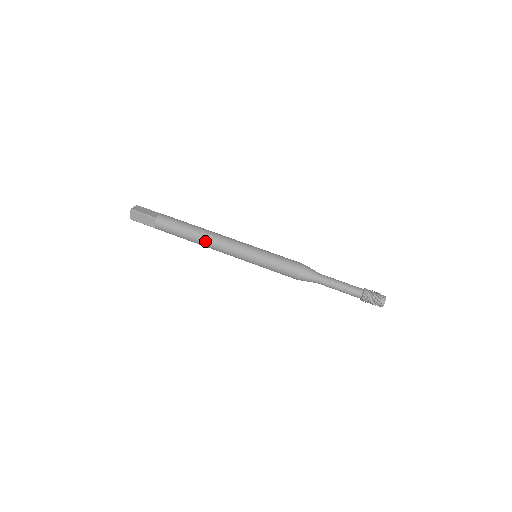
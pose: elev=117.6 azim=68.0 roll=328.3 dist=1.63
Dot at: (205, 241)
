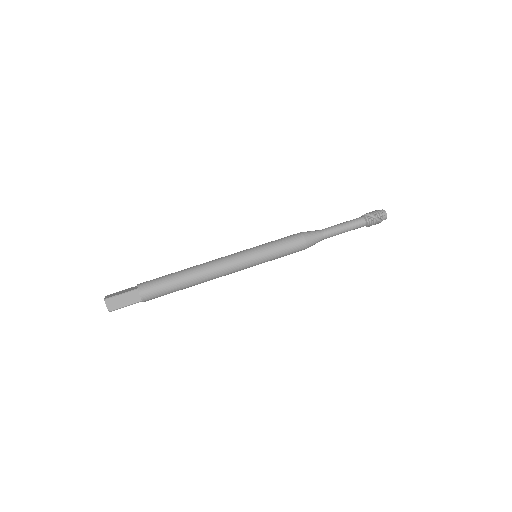
Dot at: (202, 274)
